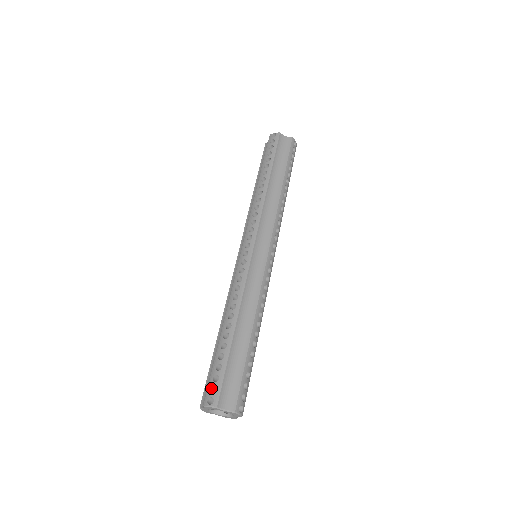
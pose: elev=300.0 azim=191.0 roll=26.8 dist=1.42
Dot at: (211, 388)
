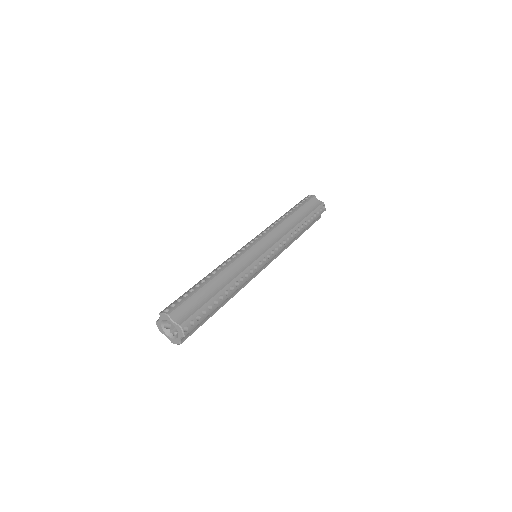
Dot at: (172, 305)
